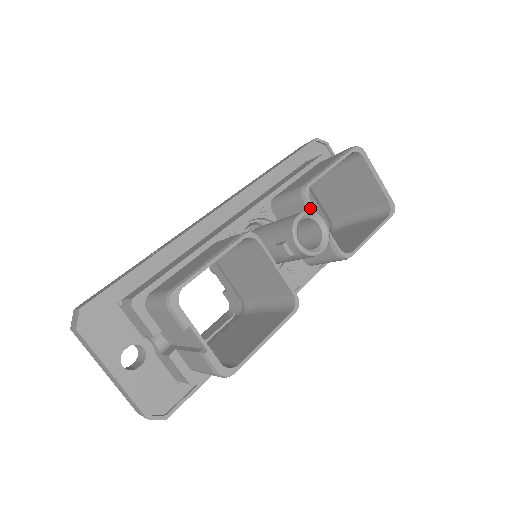
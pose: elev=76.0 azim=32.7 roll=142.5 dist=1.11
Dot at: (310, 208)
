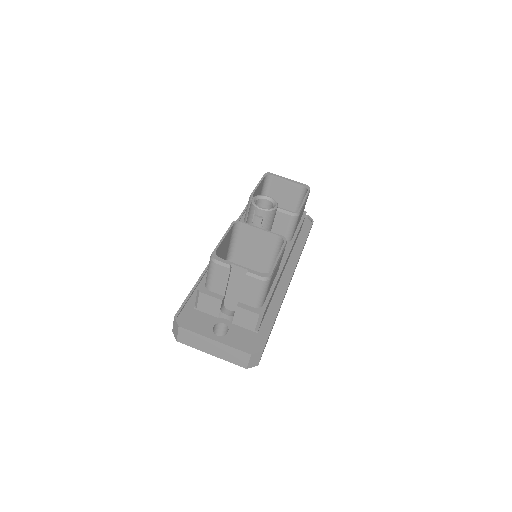
Dot at: occluded
